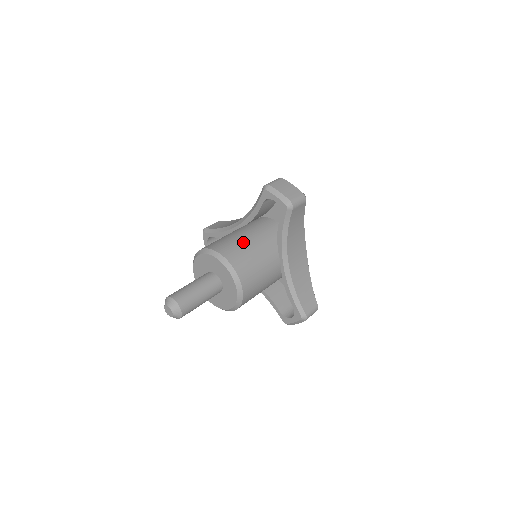
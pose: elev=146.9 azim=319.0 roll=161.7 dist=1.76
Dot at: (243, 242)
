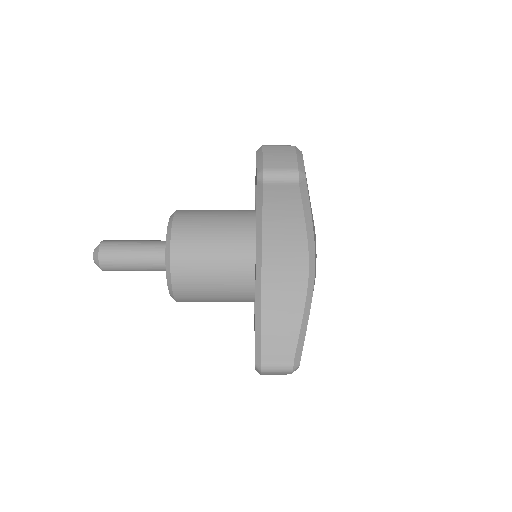
Dot at: (216, 217)
